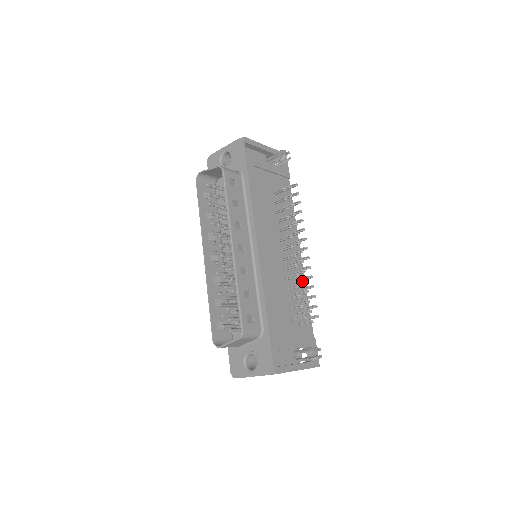
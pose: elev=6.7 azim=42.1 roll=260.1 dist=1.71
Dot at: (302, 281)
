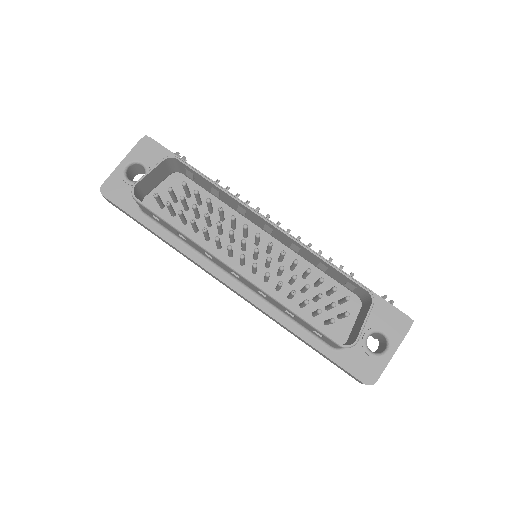
Dot at: occluded
